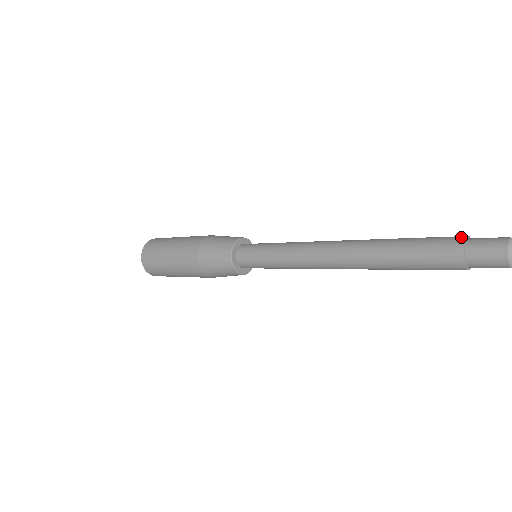
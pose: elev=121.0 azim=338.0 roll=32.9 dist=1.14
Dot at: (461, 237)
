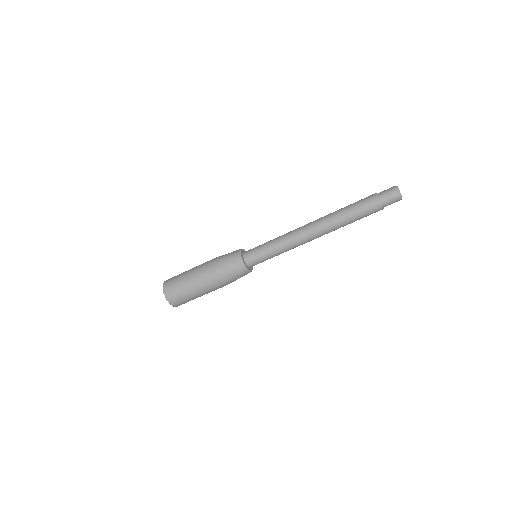
Dot at: occluded
